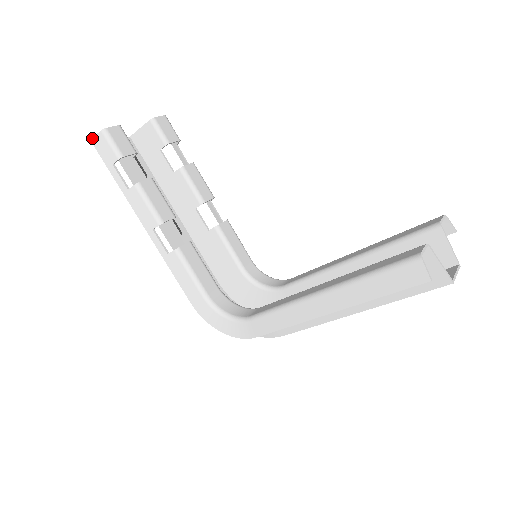
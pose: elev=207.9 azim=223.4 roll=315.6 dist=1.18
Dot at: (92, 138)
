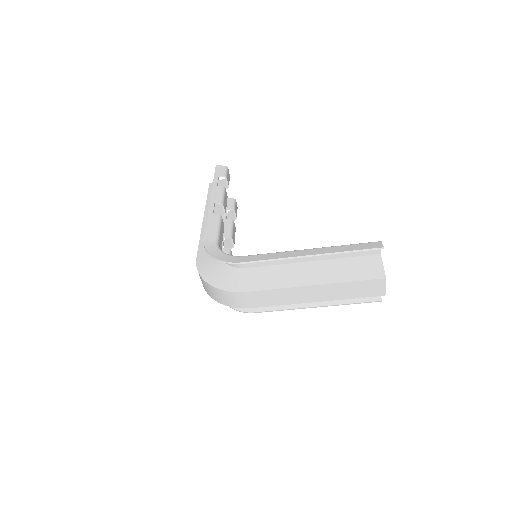
Dot at: (218, 165)
